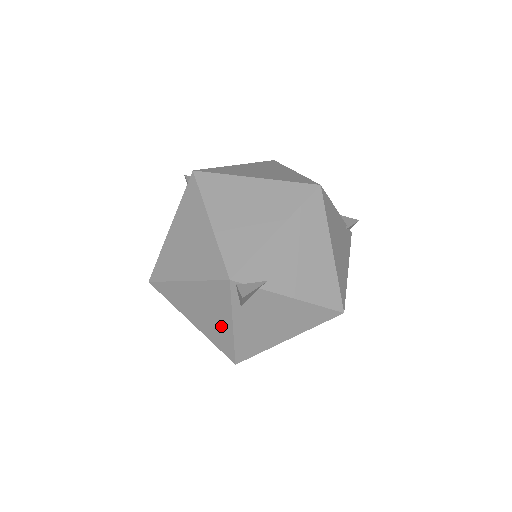
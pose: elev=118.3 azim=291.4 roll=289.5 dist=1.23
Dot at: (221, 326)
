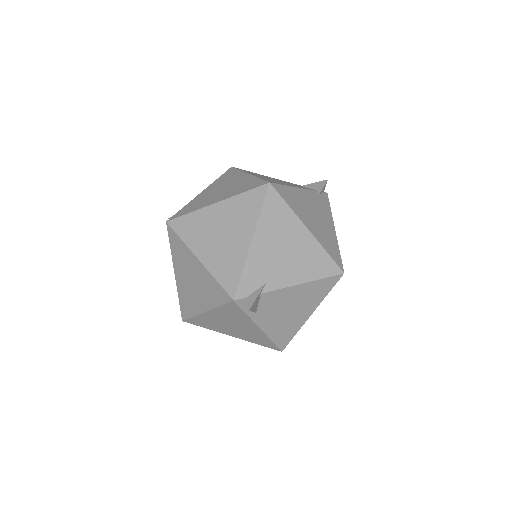
Dot at: (252, 331)
